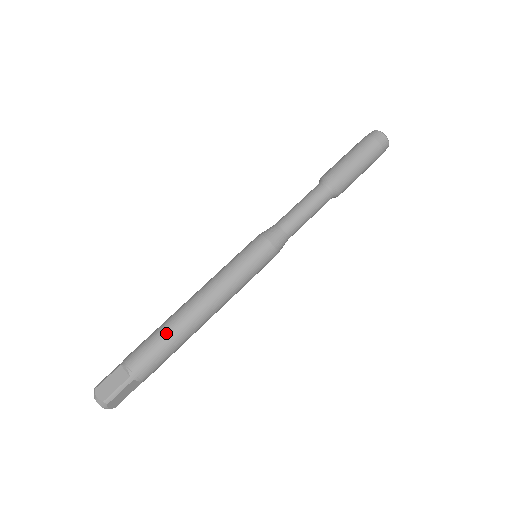
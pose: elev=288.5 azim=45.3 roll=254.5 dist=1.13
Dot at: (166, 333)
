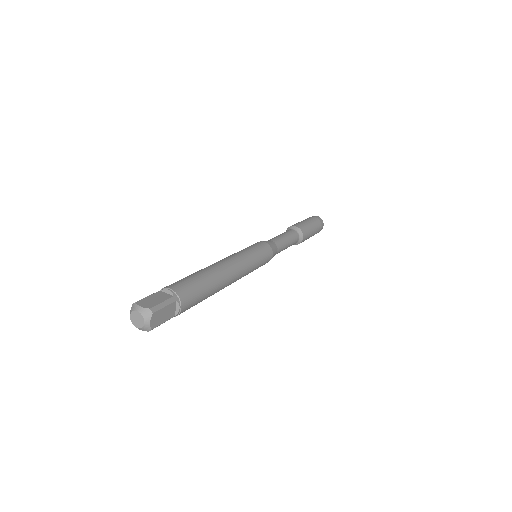
Dot at: (202, 274)
